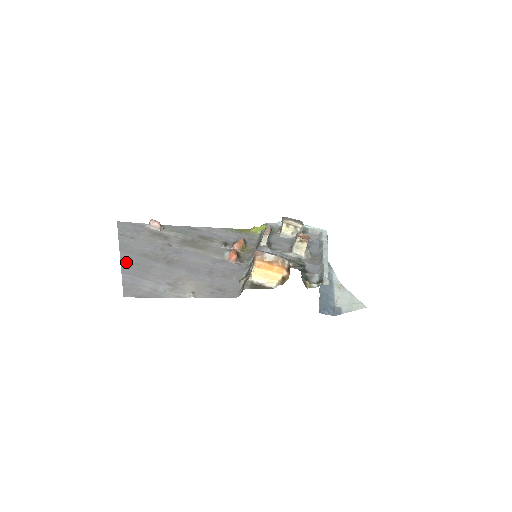
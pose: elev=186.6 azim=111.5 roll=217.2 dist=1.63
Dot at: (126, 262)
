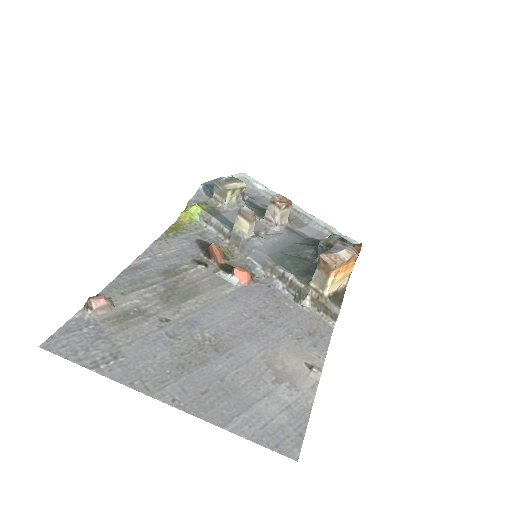
Dot at: (192, 405)
